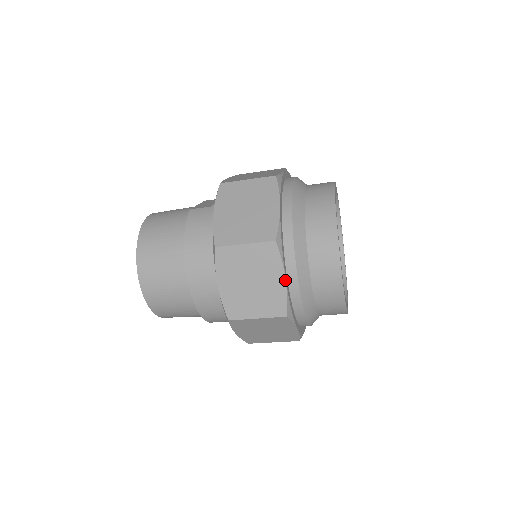
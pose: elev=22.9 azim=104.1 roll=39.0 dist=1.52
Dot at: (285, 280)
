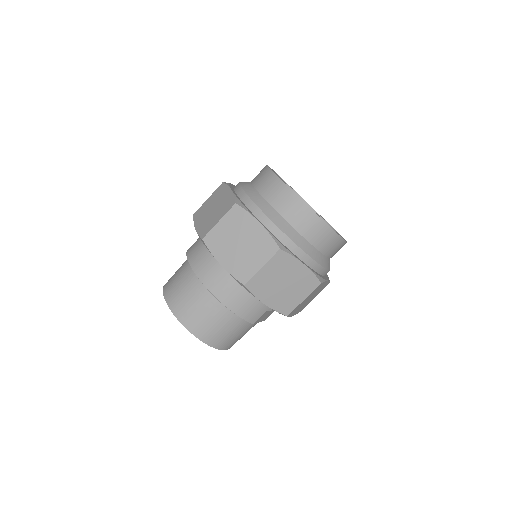
Dot at: (260, 224)
